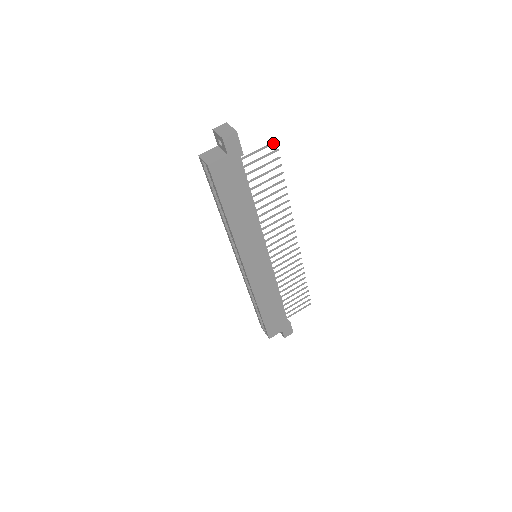
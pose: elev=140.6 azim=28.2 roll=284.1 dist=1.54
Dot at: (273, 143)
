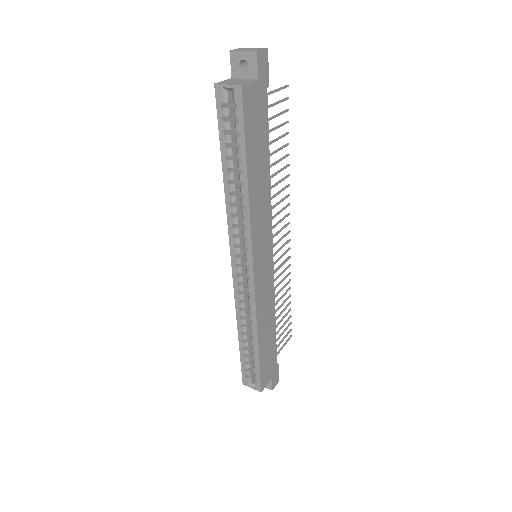
Dot at: (286, 86)
